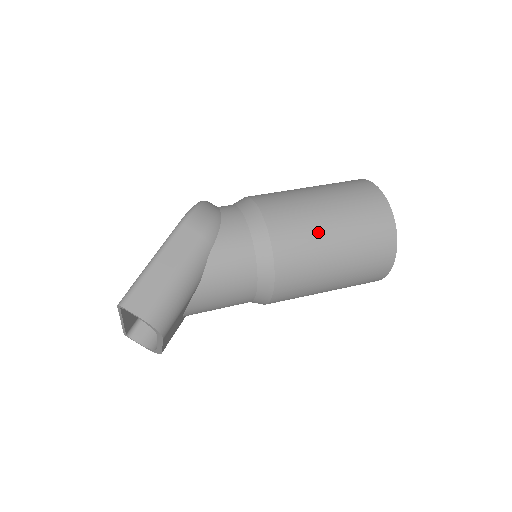
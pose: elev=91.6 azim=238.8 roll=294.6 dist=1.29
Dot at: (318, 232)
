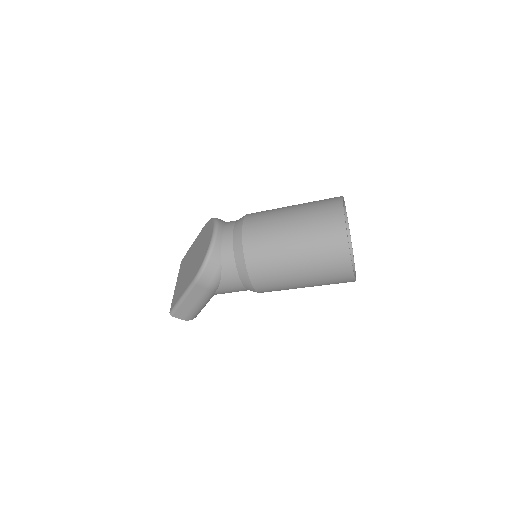
Dot at: (290, 285)
